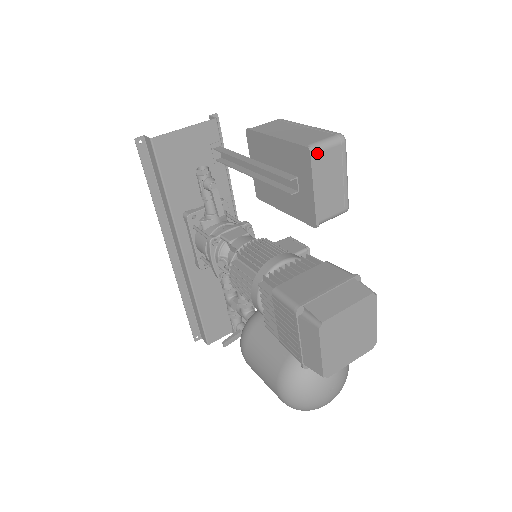
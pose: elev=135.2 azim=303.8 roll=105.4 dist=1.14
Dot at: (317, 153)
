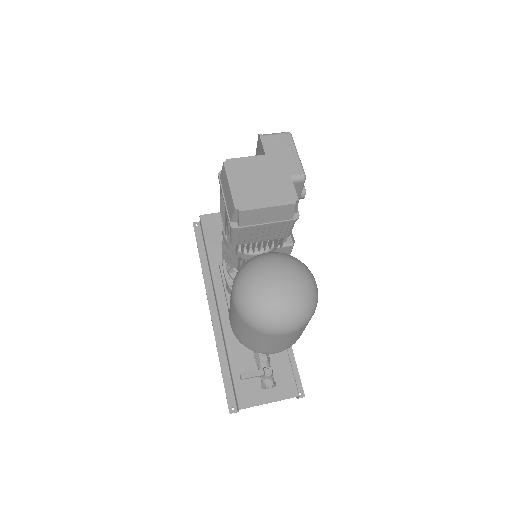
Dot at: (266, 136)
